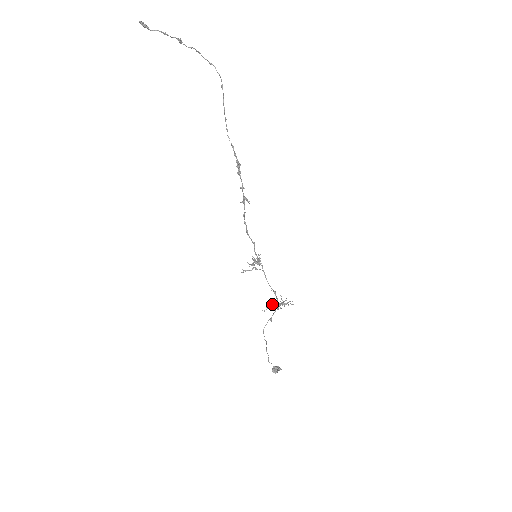
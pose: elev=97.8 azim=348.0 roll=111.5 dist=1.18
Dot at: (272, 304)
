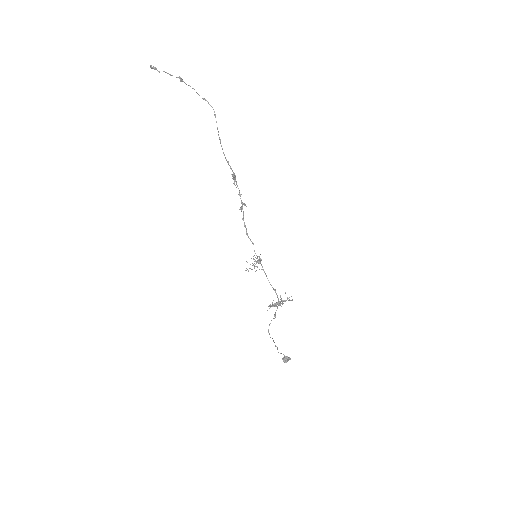
Dot at: occluded
